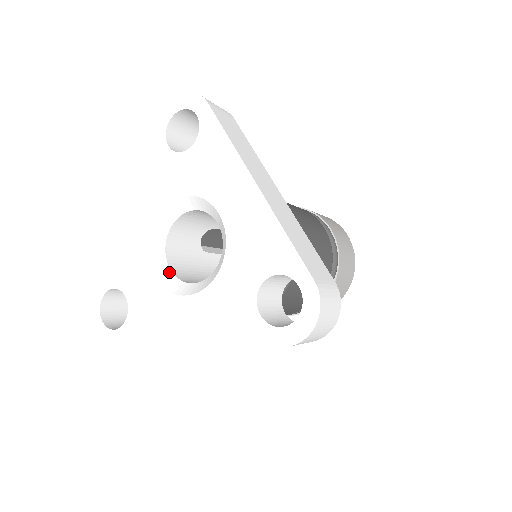
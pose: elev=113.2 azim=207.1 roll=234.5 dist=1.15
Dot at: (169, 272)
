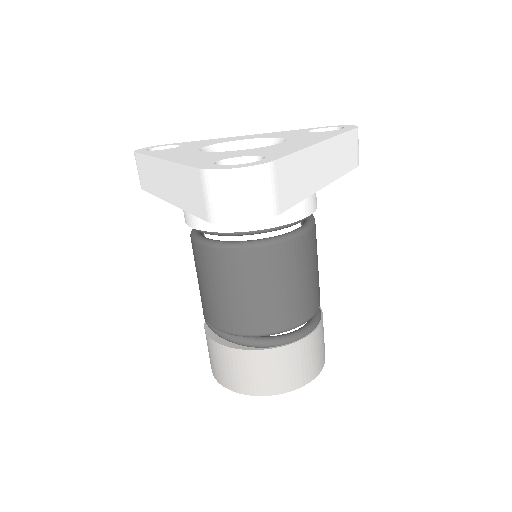
Dot at: occluded
